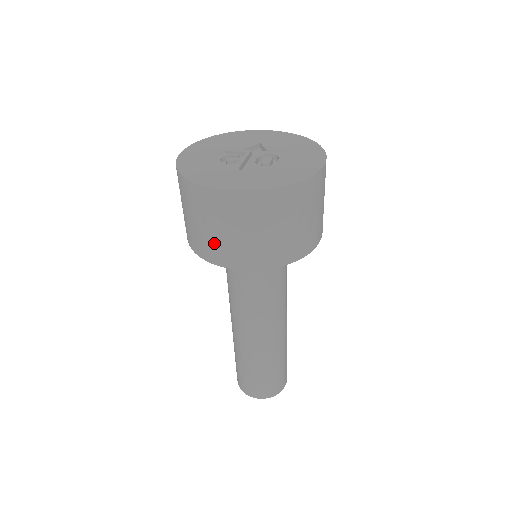
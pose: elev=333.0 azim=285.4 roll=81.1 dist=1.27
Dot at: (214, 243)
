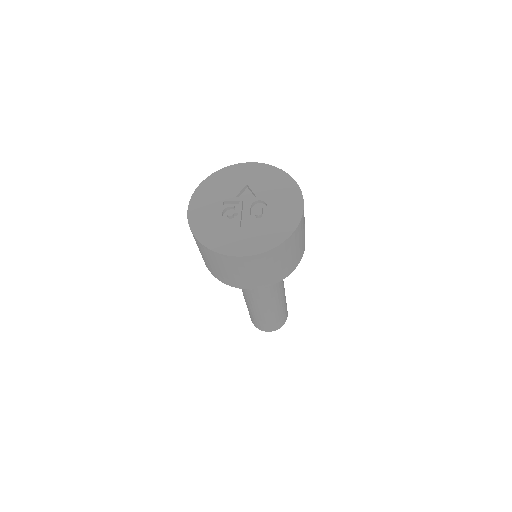
Dot at: (232, 278)
